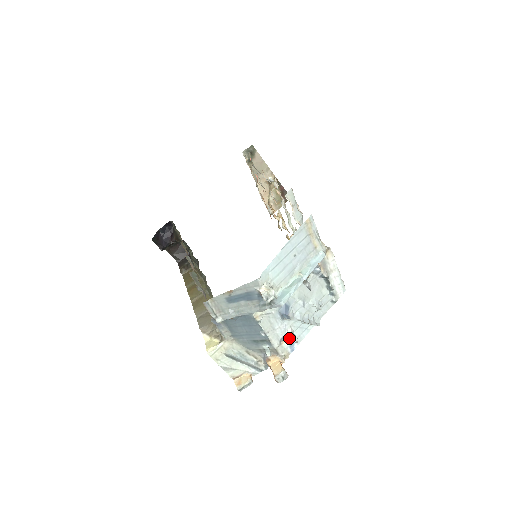
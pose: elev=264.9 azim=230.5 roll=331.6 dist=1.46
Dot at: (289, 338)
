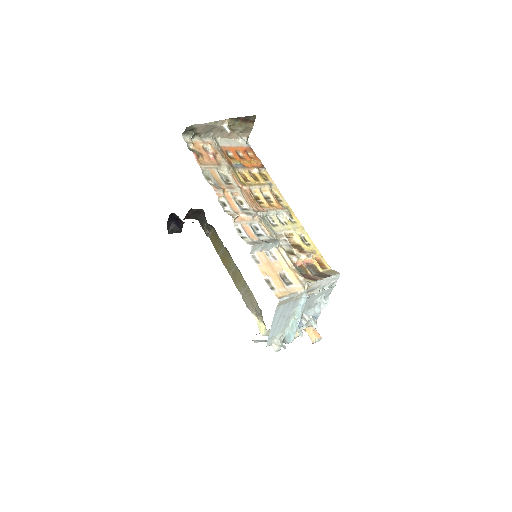
Dot at: occluded
